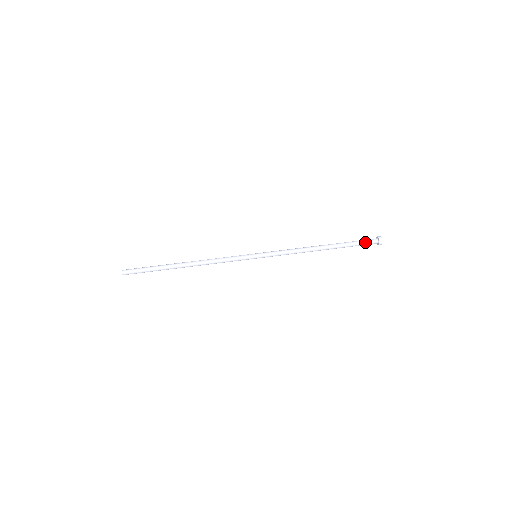
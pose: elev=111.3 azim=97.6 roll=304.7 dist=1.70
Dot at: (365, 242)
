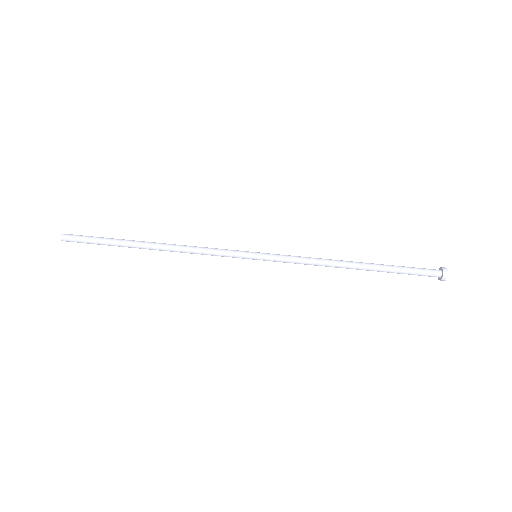
Dot at: (421, 270)
